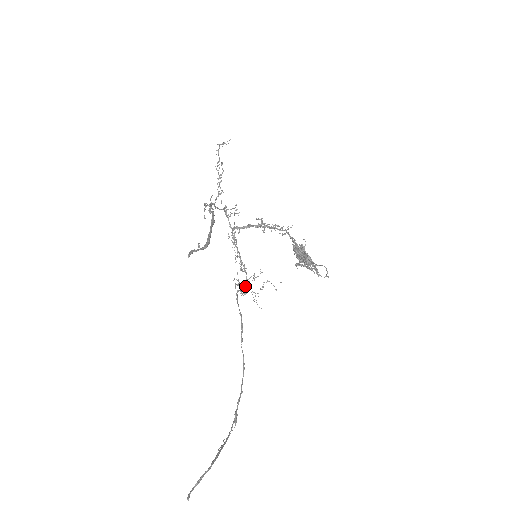
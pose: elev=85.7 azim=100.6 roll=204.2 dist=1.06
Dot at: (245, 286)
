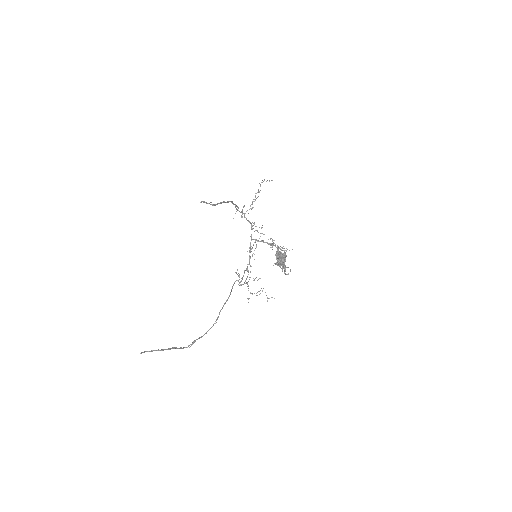
Dot at: occluded
